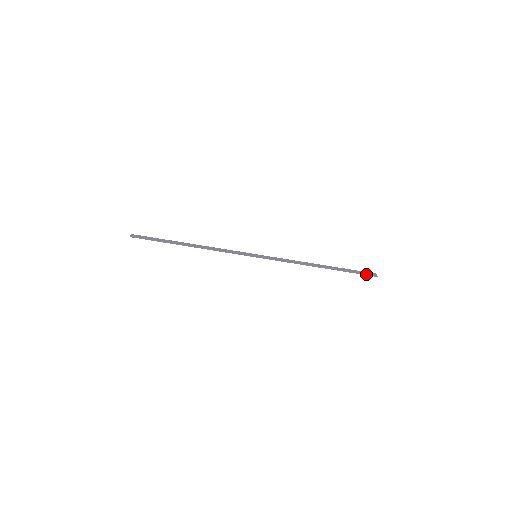
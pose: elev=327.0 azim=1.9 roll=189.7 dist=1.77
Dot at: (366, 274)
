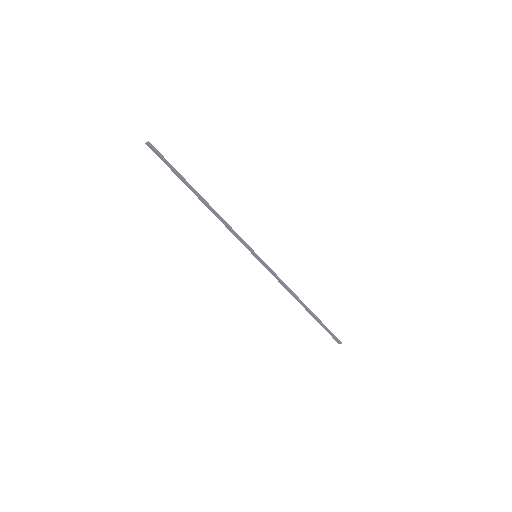
Dot at: (334, 335)
